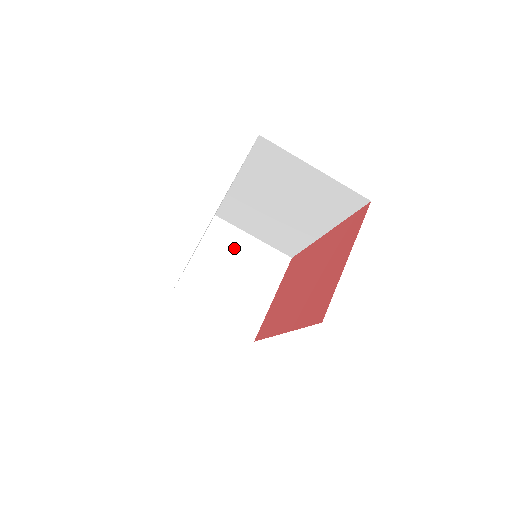
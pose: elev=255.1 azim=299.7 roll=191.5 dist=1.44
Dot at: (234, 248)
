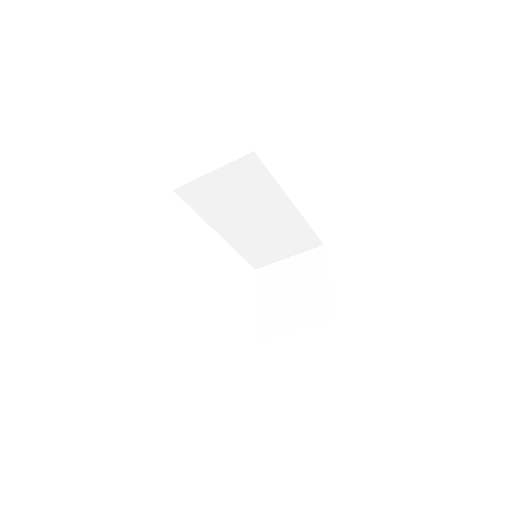
Dot at: (280, 276)
